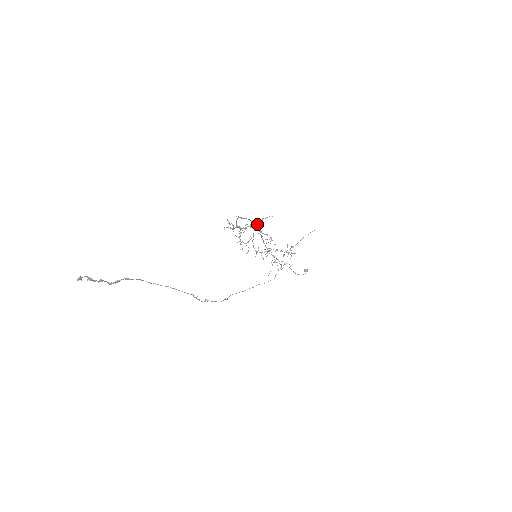
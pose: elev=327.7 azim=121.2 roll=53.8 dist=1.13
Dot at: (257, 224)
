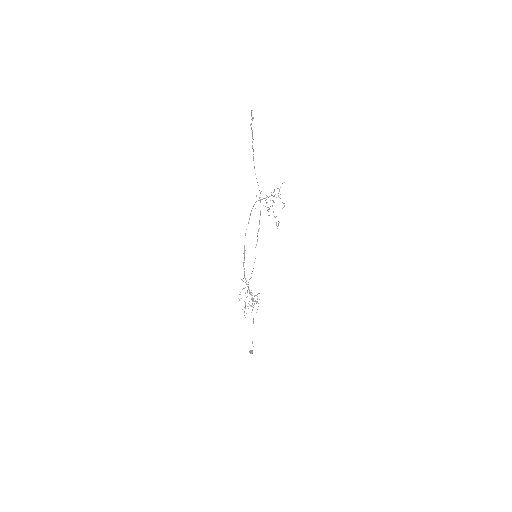
Dot at: (275, 194)
